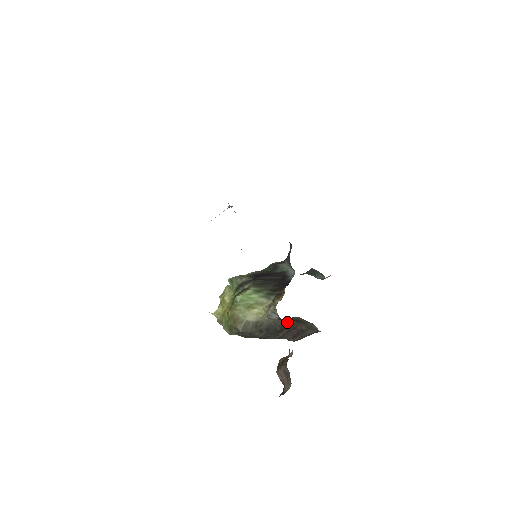
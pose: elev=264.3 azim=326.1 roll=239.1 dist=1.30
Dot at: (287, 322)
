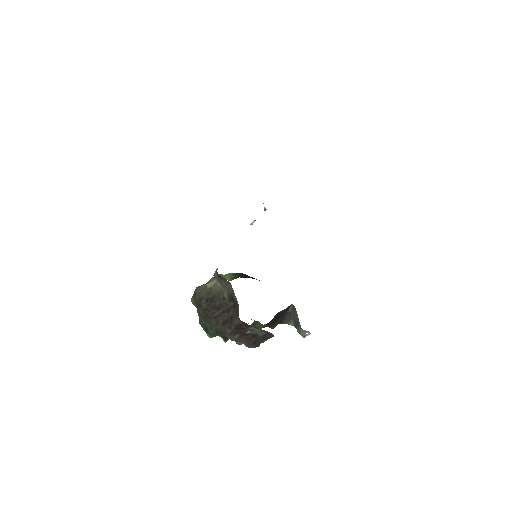
Dot at: (226, 298)
